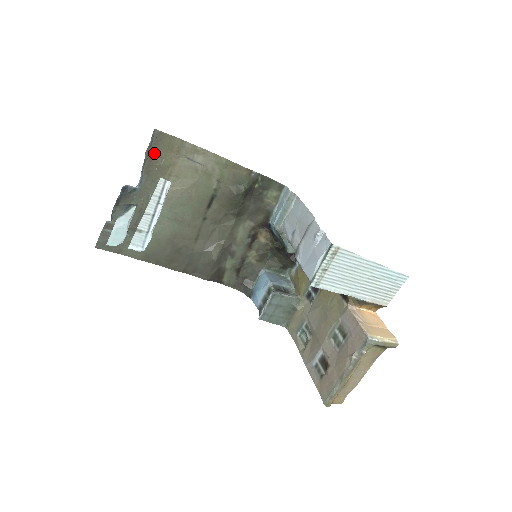
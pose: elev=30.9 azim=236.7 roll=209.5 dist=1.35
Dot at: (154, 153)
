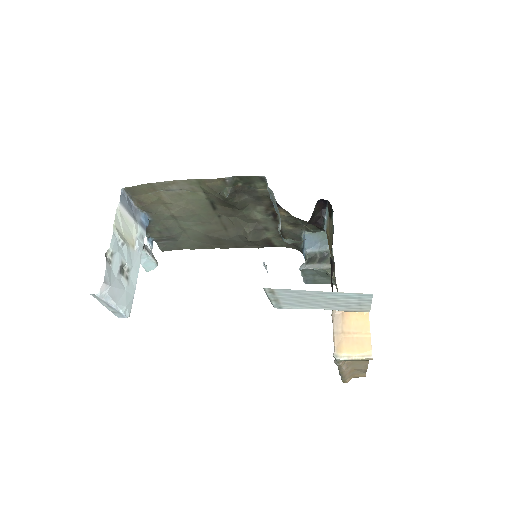
Dot at: (139, 199)
